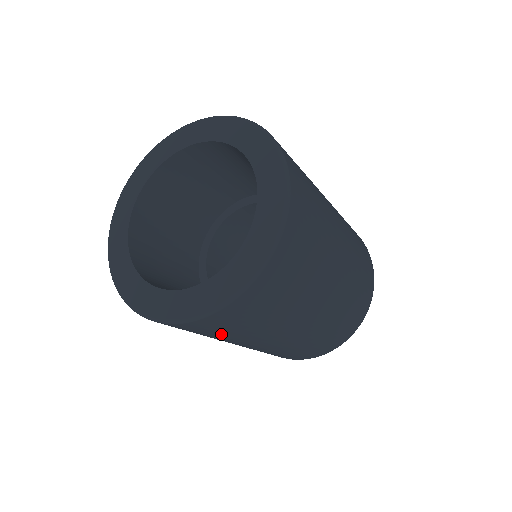
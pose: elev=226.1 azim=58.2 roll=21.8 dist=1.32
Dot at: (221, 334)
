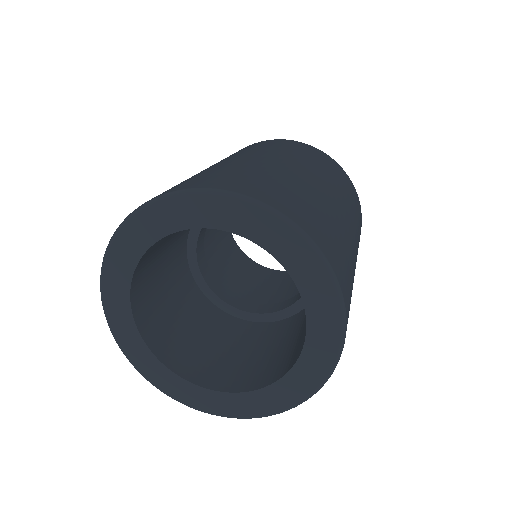
Dot at: occluded
